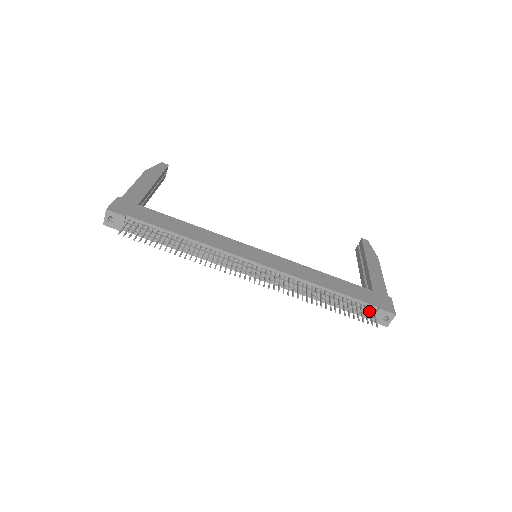
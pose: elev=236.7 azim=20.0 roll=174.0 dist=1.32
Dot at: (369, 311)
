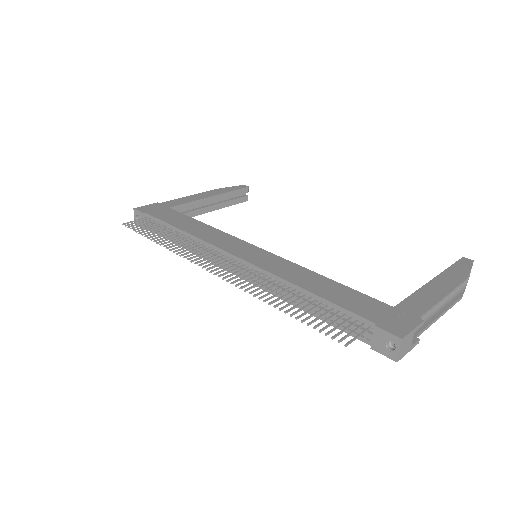
Dot at: (356, 327)
